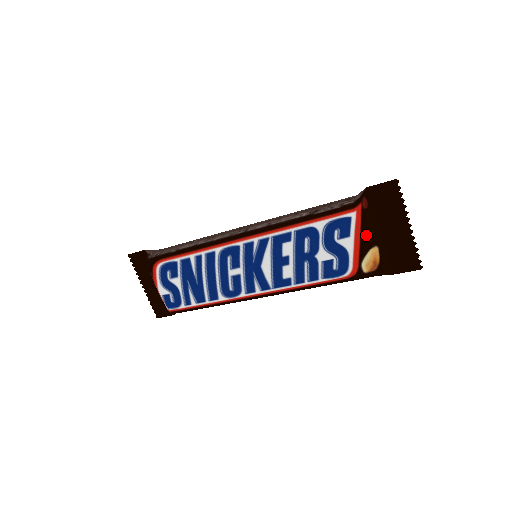
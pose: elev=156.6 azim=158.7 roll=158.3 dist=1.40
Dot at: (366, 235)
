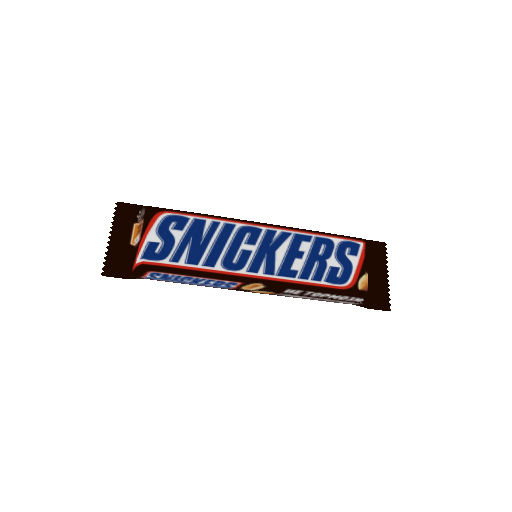
Dot at: (366, 262)
